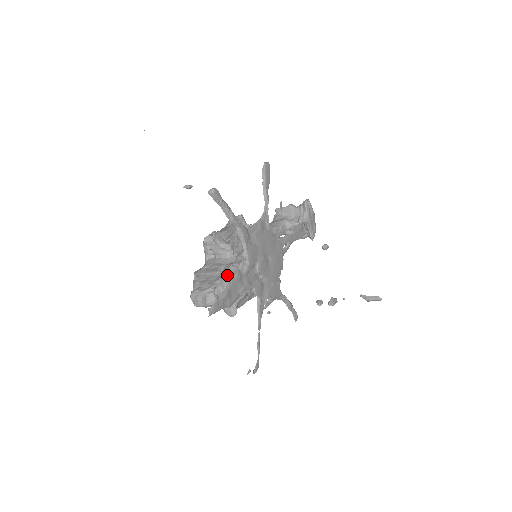
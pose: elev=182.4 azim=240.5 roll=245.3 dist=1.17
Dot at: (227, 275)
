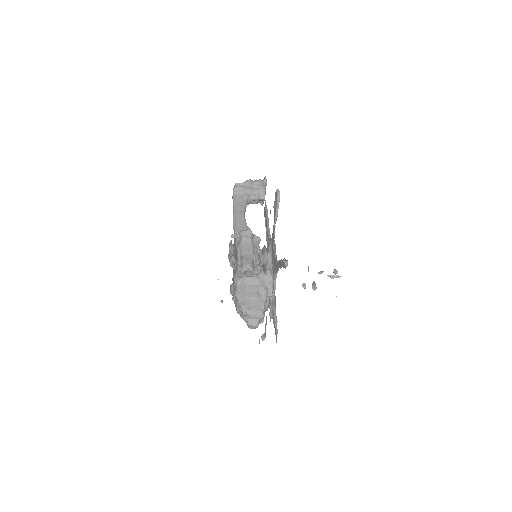
Dot at: (267, 299)
